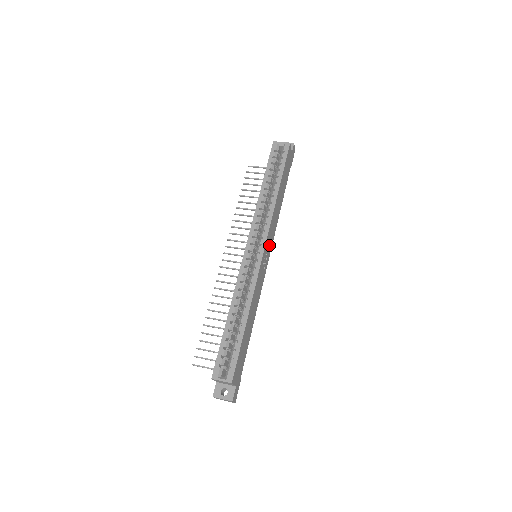
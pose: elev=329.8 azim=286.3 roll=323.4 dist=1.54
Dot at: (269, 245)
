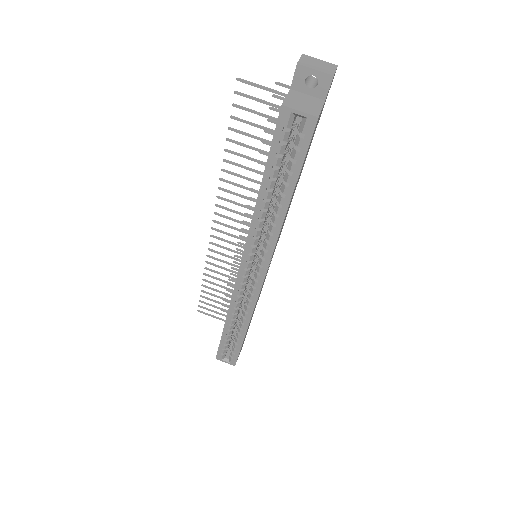
Dot at: occluded
